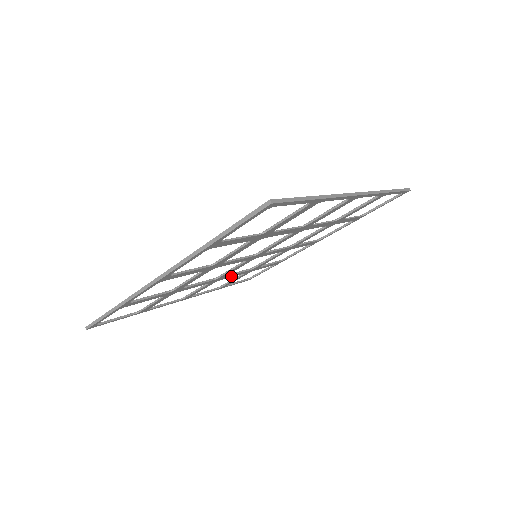
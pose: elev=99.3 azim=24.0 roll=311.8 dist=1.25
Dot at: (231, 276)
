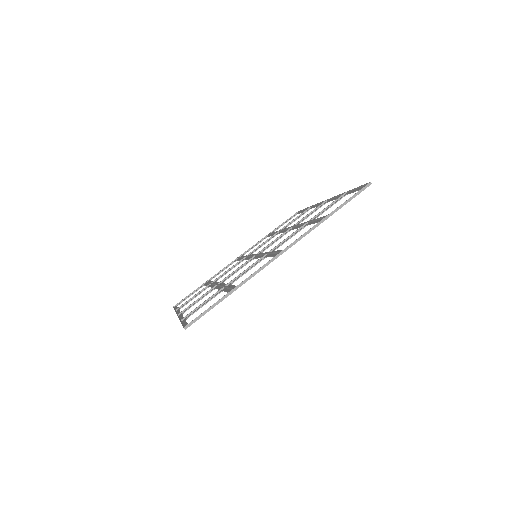
Dot at: occluded
